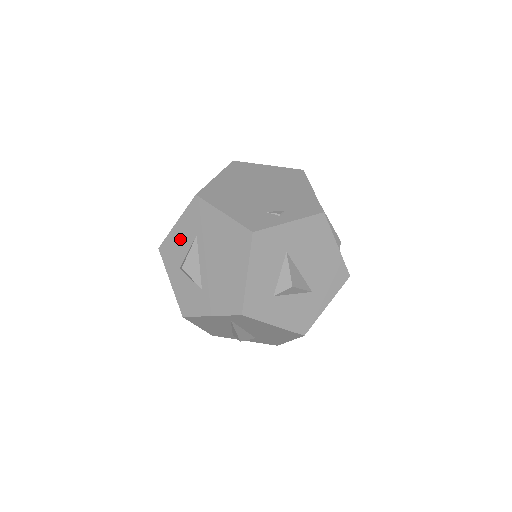
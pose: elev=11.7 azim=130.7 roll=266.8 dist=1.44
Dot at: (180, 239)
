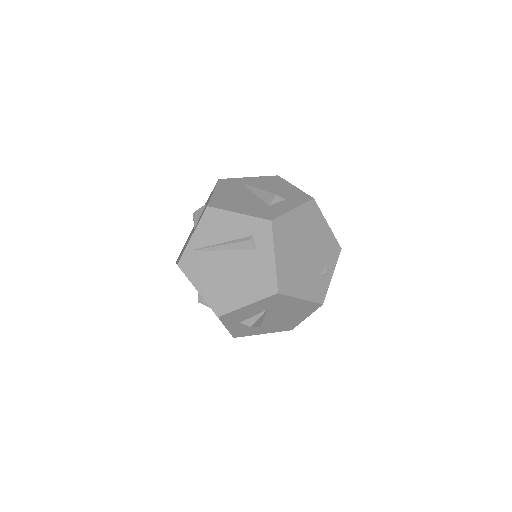
Dot at: (248, 312)
